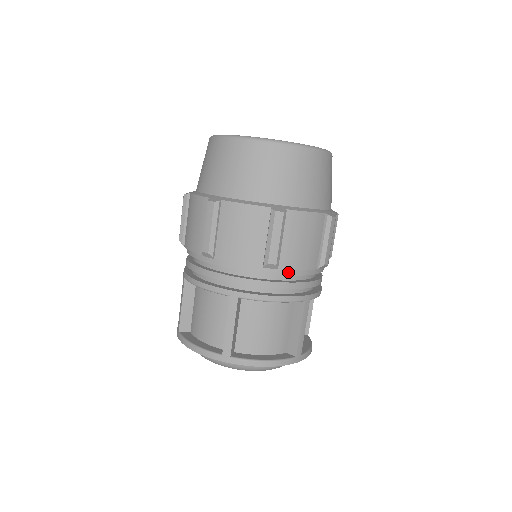
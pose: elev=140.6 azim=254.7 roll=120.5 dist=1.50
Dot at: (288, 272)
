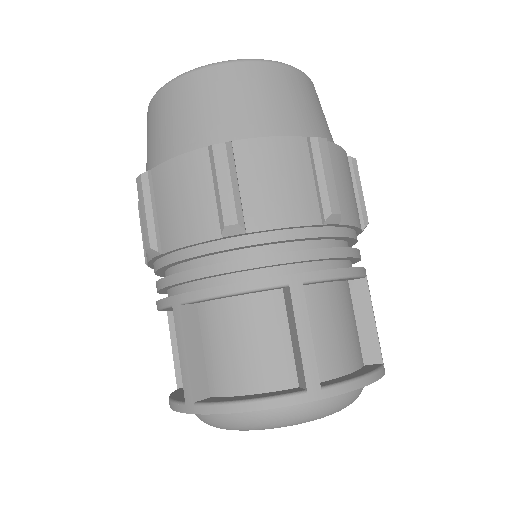
Dot at: (345, 232)
